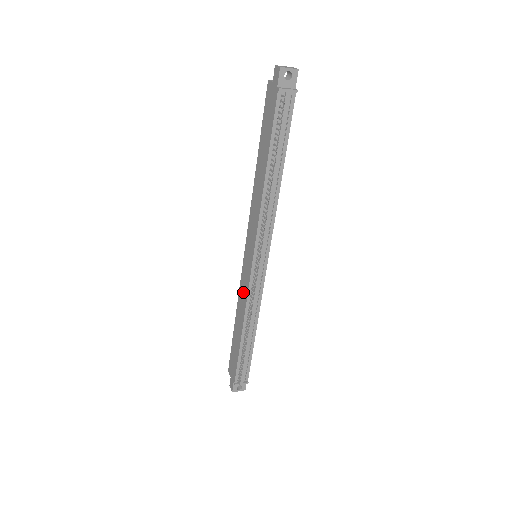
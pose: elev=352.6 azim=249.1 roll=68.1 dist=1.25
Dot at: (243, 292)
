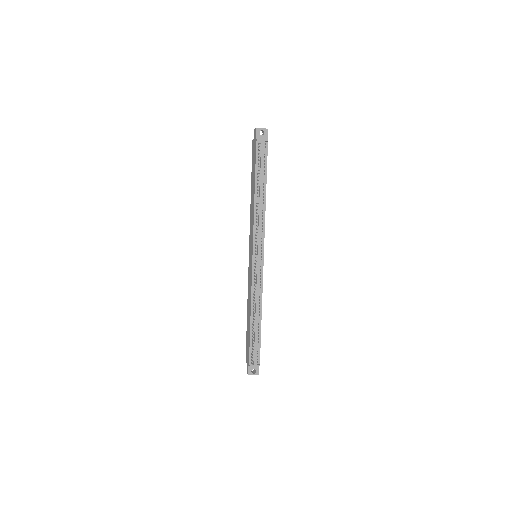
Dot at: (249, 285)
